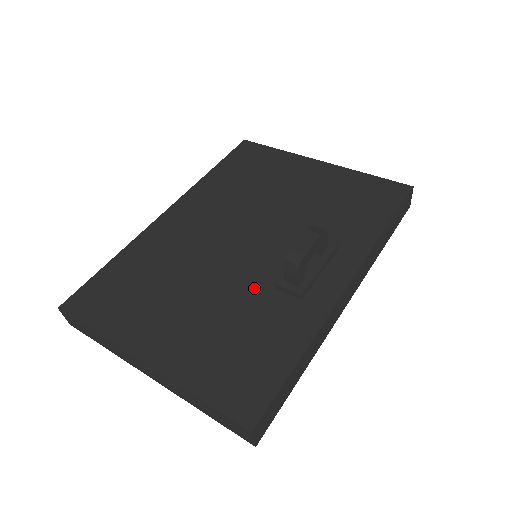
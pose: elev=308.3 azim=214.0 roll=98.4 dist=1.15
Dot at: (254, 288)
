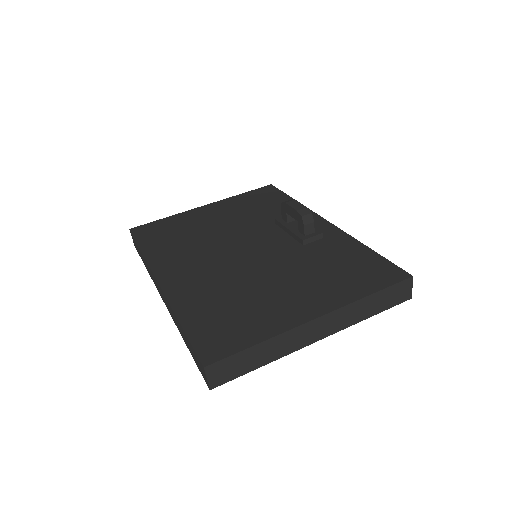
Dot at: (294, 253)
